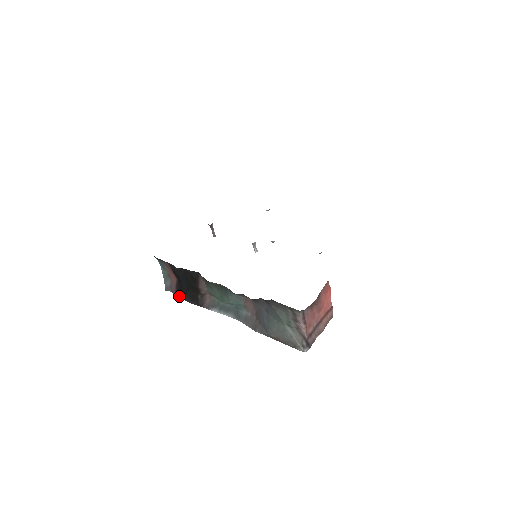
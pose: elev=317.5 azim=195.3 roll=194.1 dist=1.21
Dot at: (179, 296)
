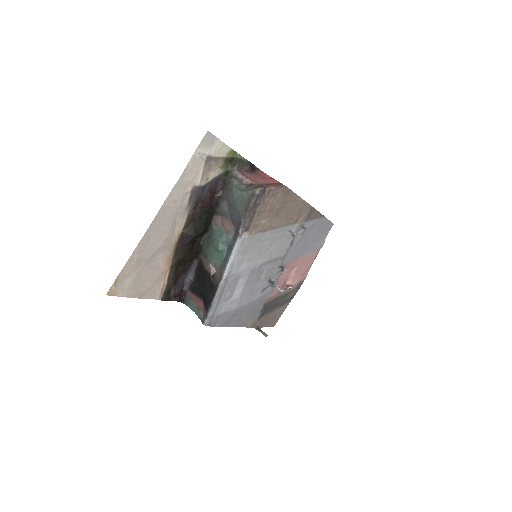
Dot at: (208, 308)
